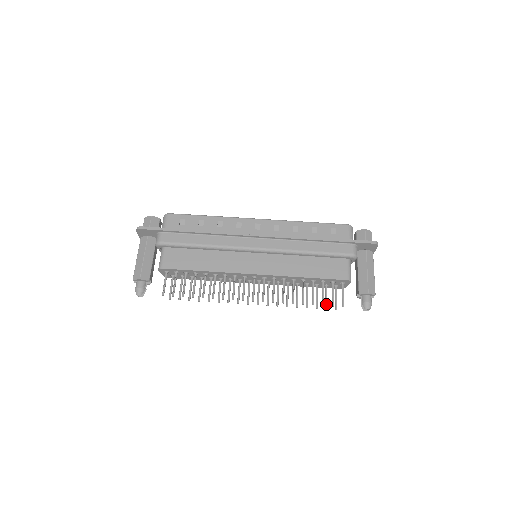
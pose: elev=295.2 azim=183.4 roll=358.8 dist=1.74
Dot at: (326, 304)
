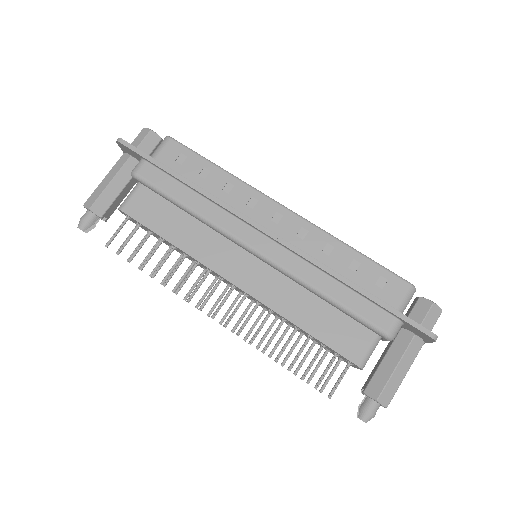
Dot at: (311, 376)
